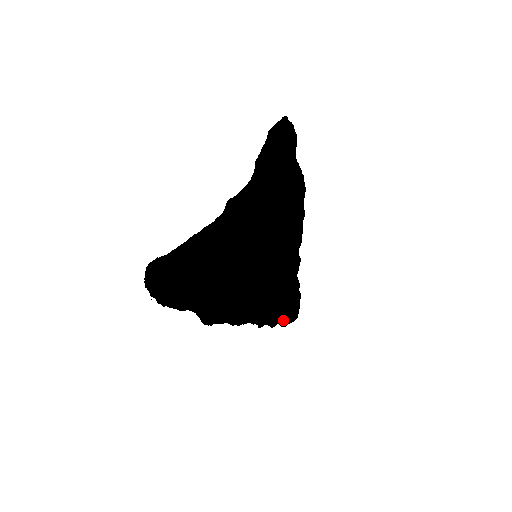
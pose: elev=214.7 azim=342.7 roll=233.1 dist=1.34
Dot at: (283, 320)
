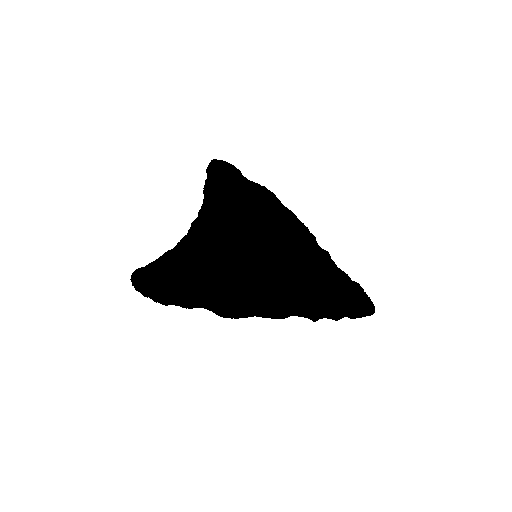
Dot at: (345, 309)
